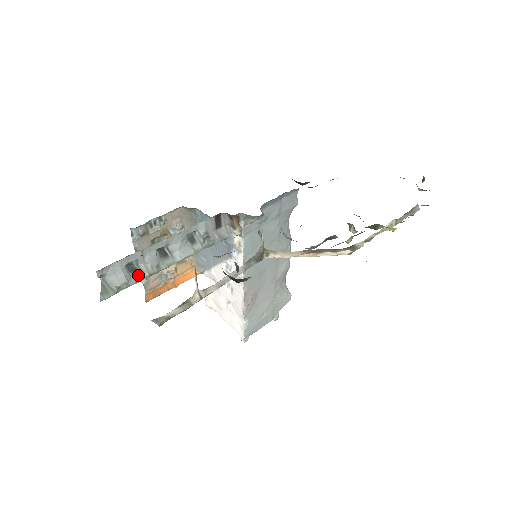
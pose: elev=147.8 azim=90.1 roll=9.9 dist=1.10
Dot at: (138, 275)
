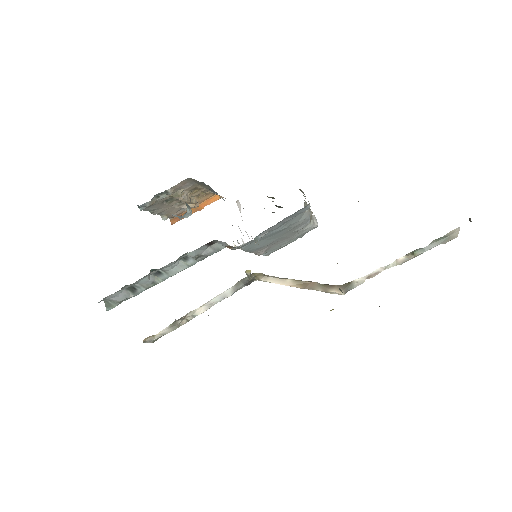
Dot at: (136, 291)
